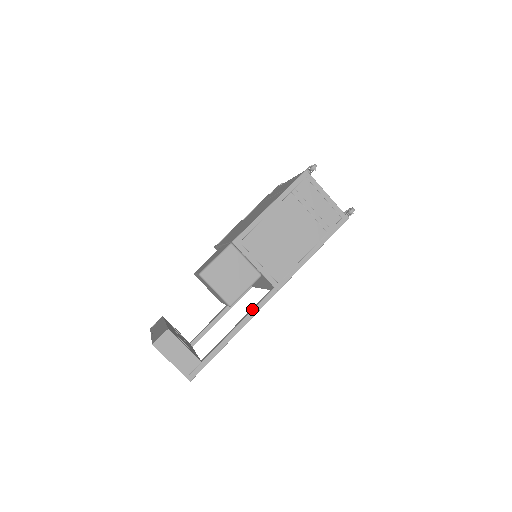
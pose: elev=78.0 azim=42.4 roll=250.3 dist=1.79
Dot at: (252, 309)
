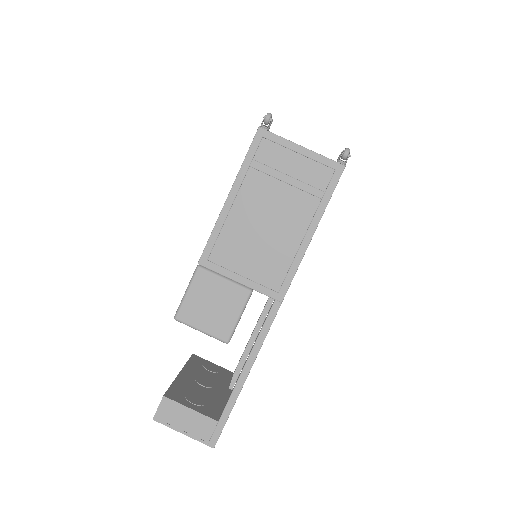
Dot at: occluded
